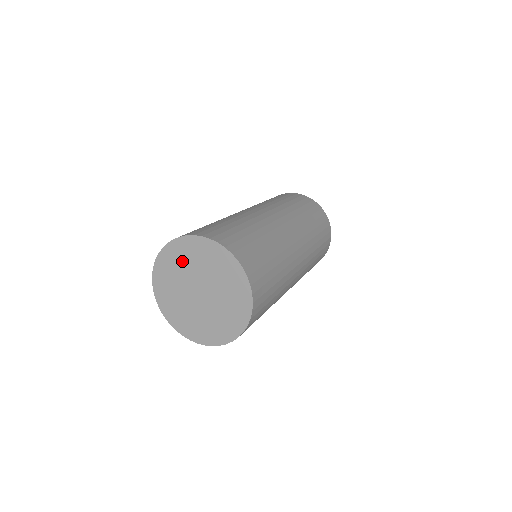
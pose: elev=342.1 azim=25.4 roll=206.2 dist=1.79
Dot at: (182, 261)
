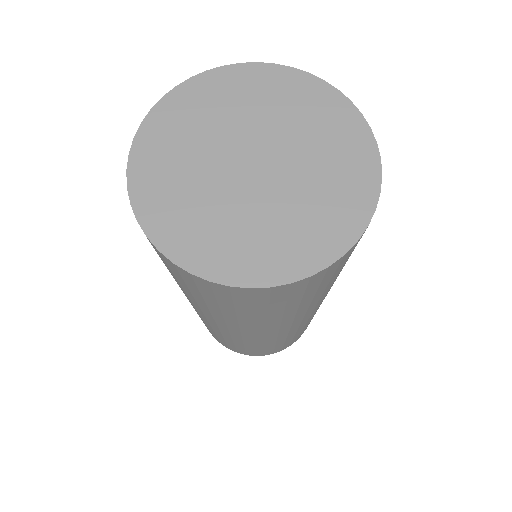
Dot at: (274, 102)
